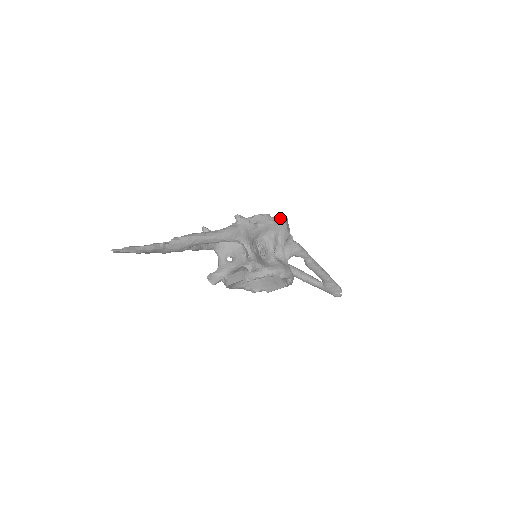
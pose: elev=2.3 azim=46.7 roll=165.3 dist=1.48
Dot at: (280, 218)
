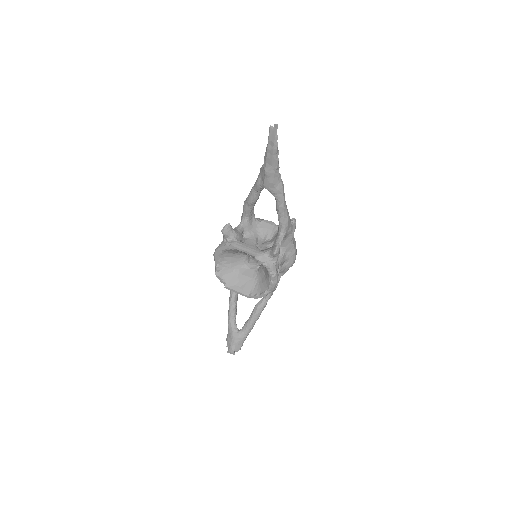
Dot at: occluded
